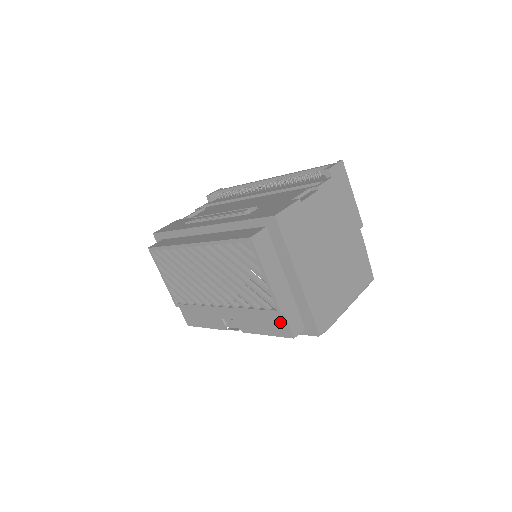
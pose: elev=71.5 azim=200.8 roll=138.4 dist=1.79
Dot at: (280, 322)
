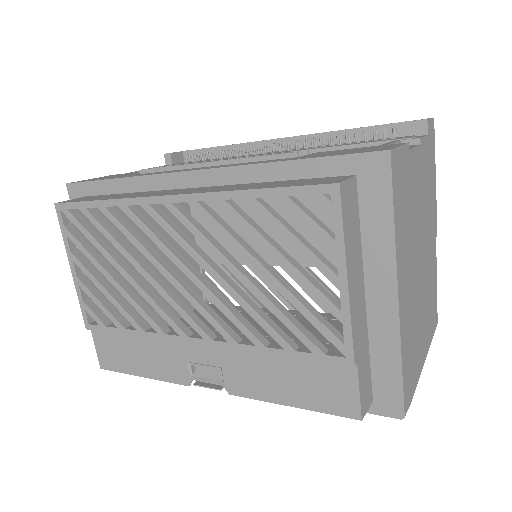
Dot at: (338, 383)
